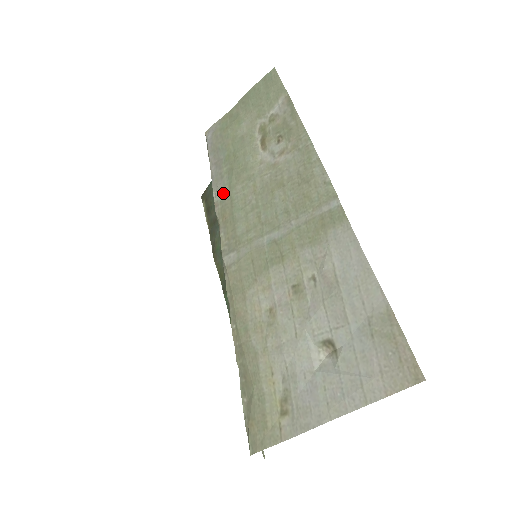
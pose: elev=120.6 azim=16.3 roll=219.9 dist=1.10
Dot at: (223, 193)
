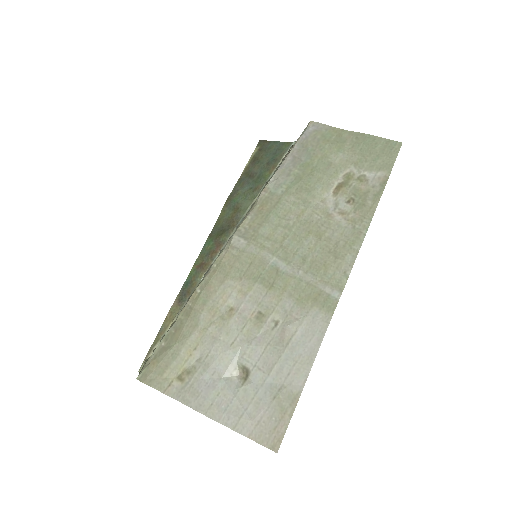
Dot at: (278, 188)
